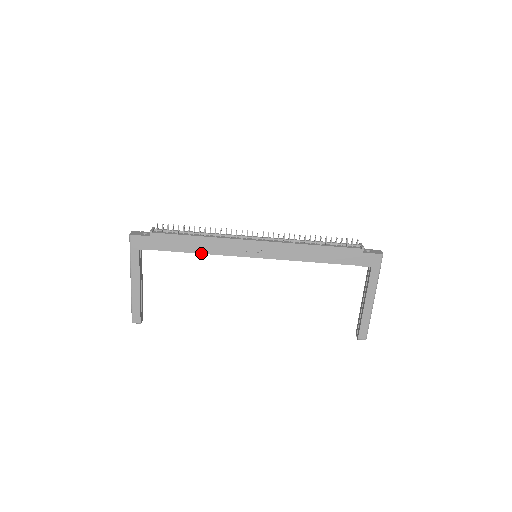
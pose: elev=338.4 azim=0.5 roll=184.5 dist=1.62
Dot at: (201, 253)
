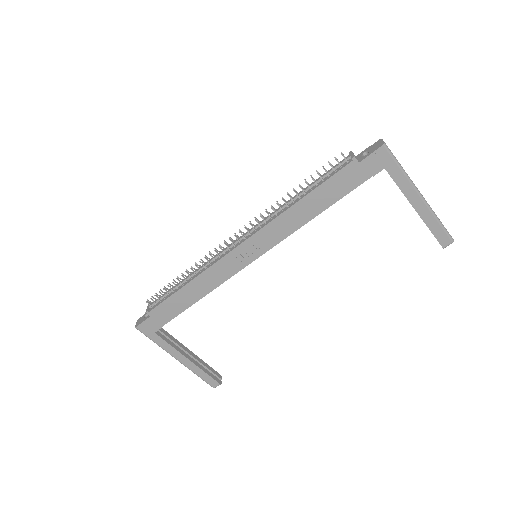
Dot at: (204, 296)
